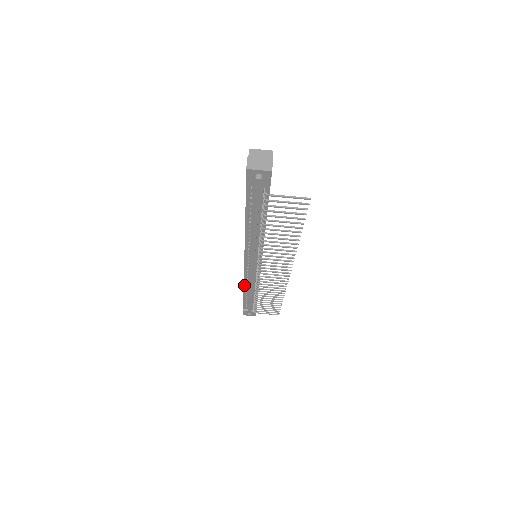
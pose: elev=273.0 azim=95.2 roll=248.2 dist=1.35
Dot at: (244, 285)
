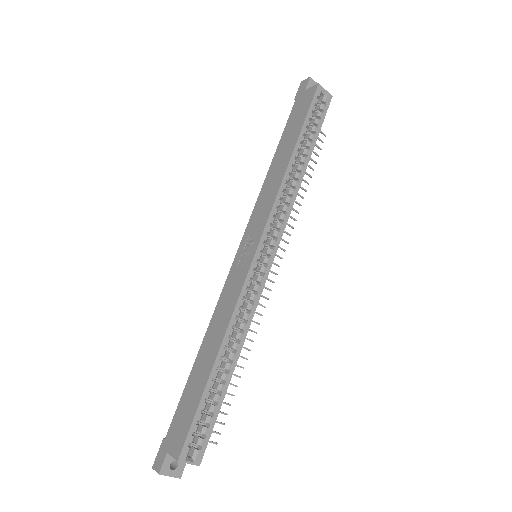
Dot at: (263, 185)
